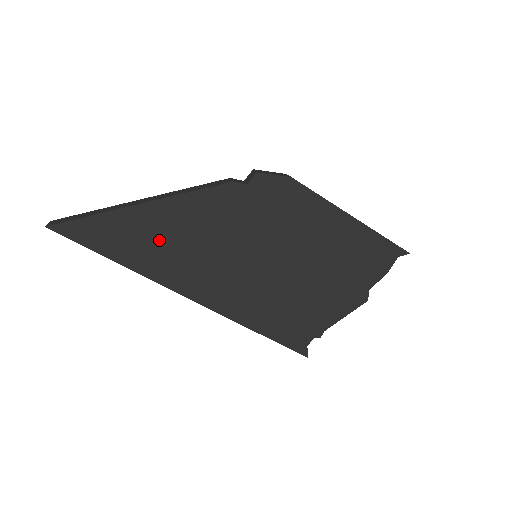
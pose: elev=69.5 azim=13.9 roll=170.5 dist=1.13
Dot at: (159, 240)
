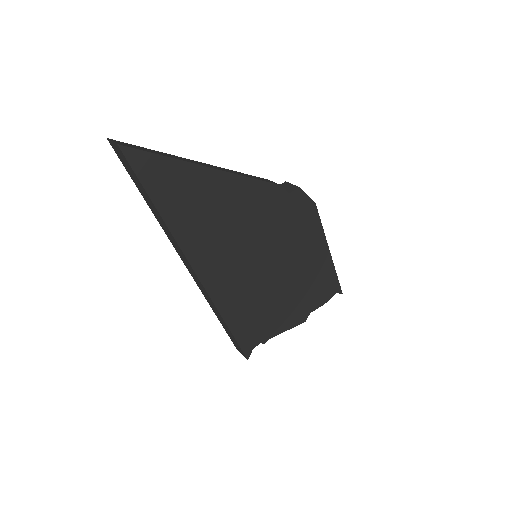
Dot at: (206, 209)
